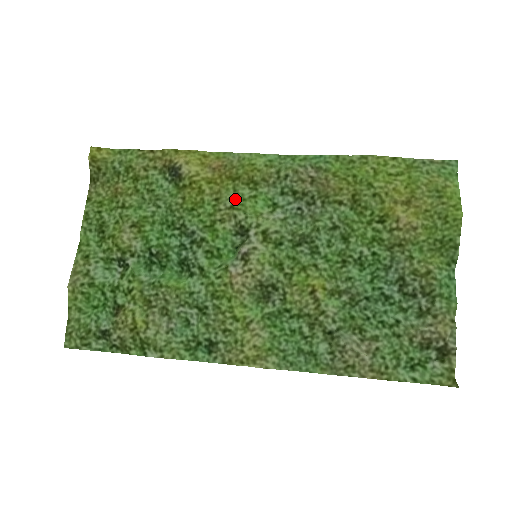
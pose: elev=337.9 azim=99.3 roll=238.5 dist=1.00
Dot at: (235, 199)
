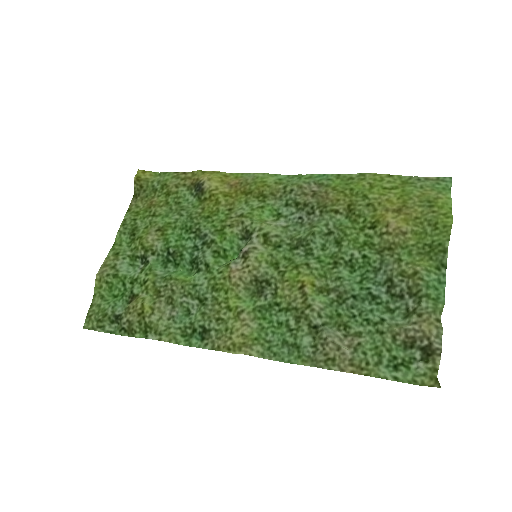
Dot at: (245, 209)
